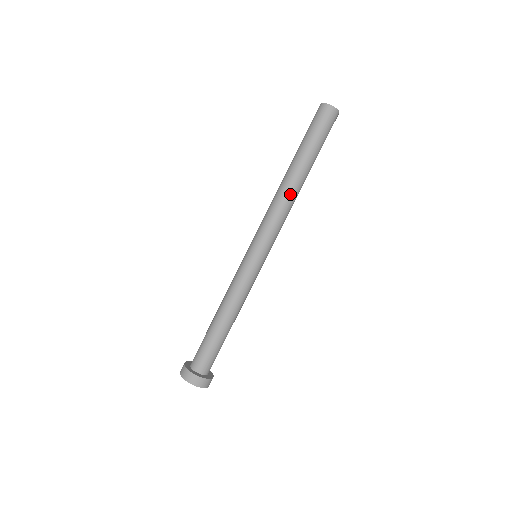
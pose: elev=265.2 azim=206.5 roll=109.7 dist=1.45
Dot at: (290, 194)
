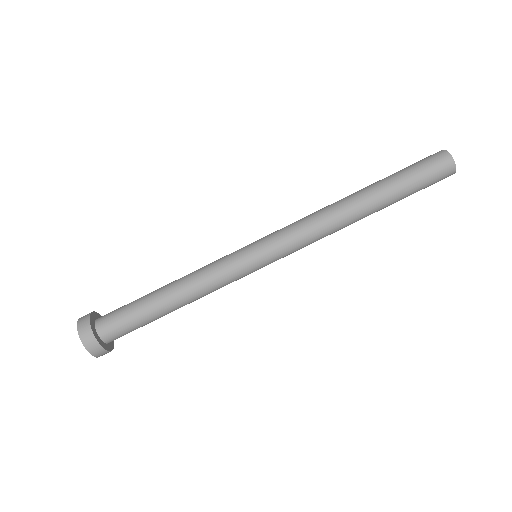
Dot at: (338, 211)
